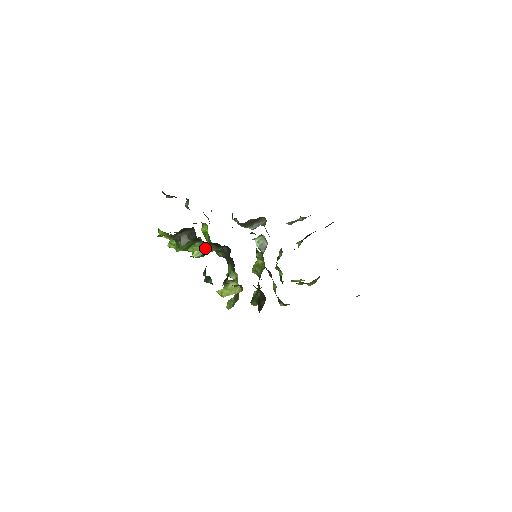
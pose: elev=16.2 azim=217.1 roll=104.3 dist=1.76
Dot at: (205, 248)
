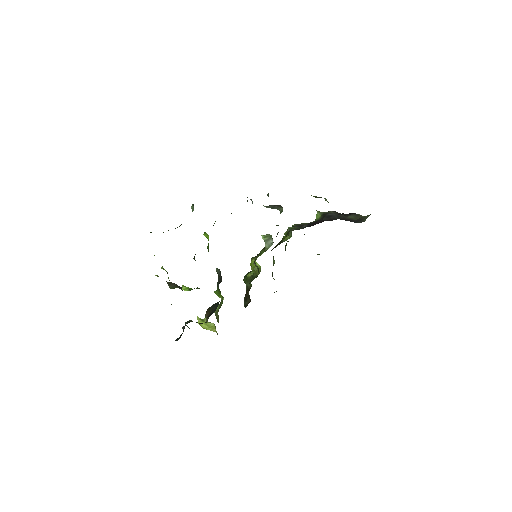
Dot at: occluded
